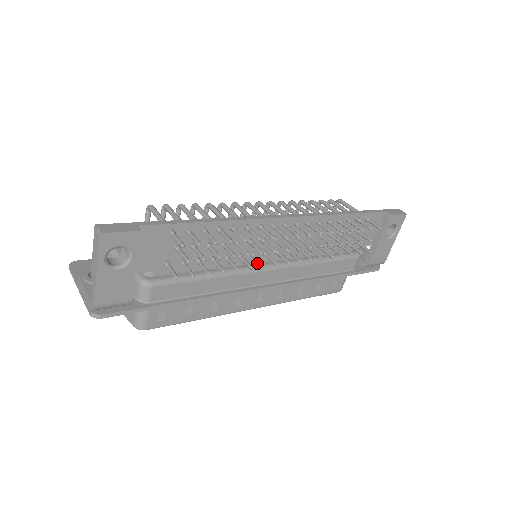
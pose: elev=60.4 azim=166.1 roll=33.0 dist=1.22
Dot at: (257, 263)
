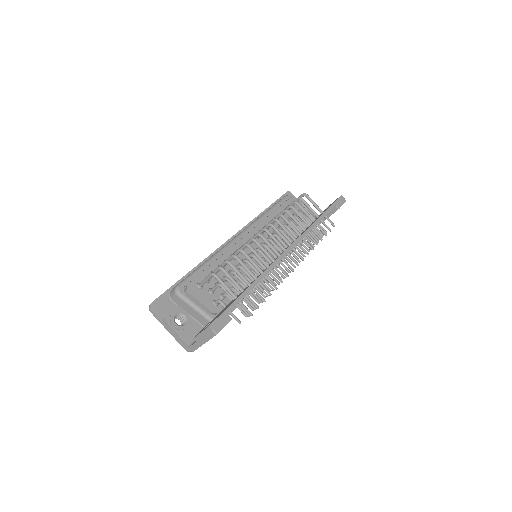
Dot at: occluded
